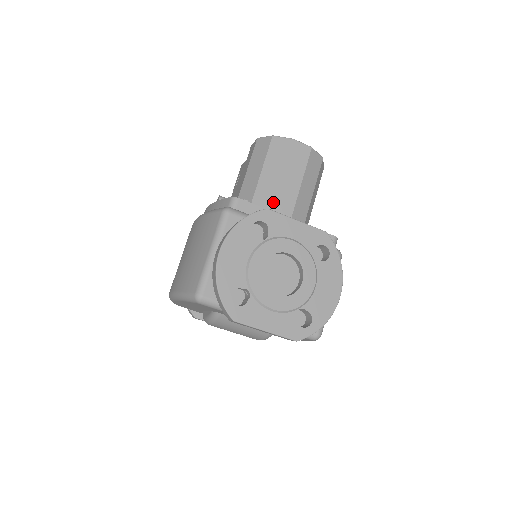
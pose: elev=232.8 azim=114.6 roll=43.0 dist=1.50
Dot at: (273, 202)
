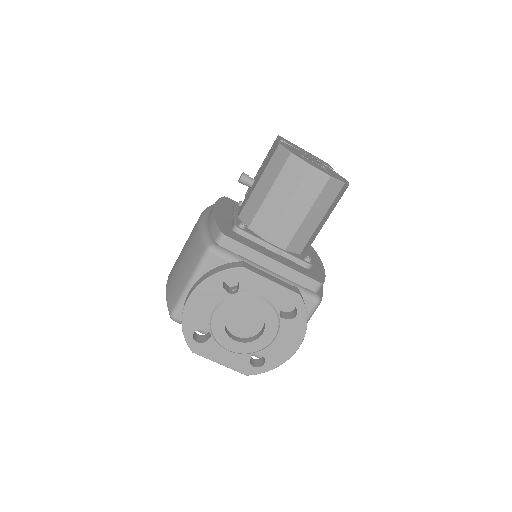
Dot at: (271, 230)
